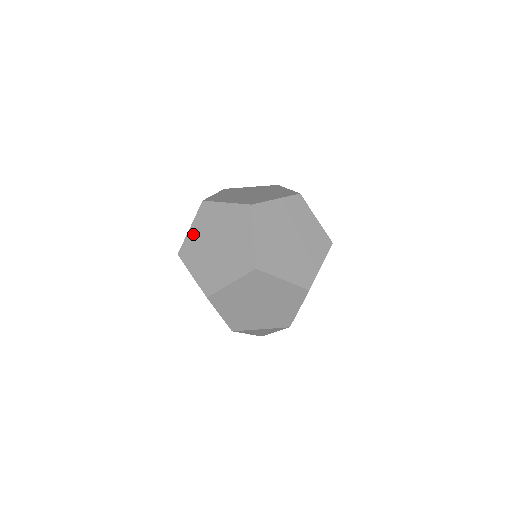
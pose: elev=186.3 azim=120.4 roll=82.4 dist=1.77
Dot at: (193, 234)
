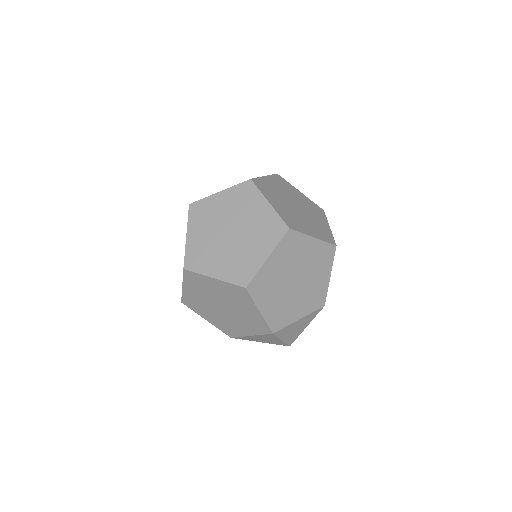
Dot at: occluded
